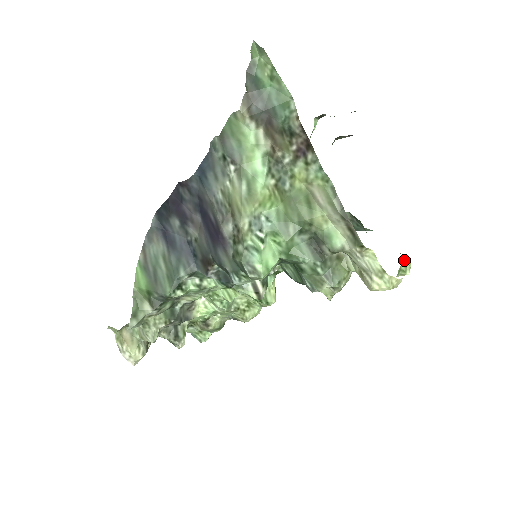
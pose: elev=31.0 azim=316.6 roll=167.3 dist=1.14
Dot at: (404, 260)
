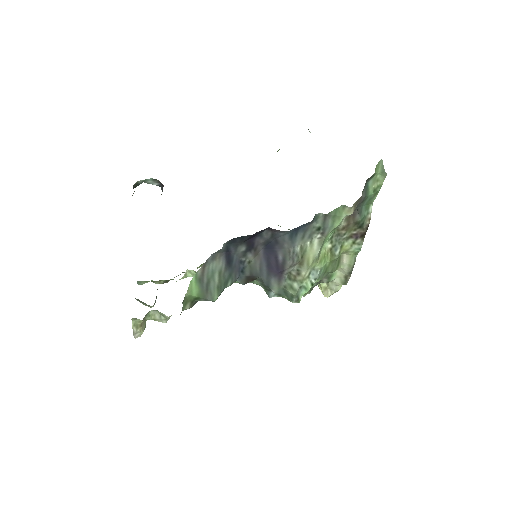
Dot at: occluded
